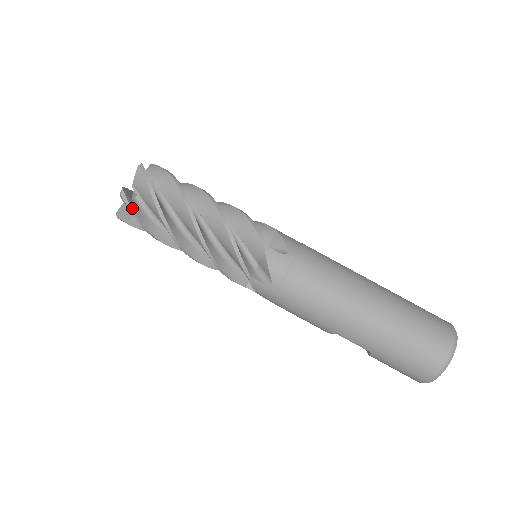
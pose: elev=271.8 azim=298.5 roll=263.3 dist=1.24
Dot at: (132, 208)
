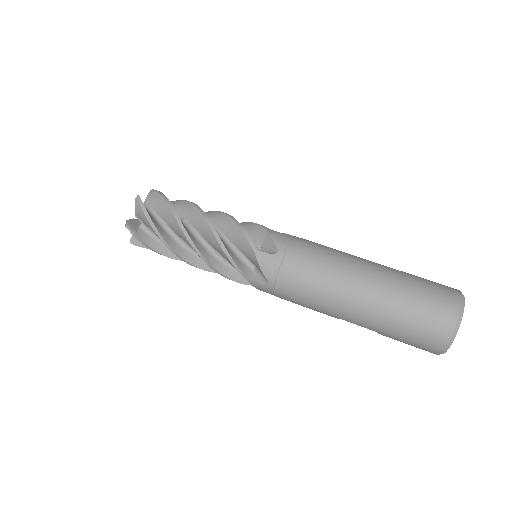
Dot at: (138, 237)
